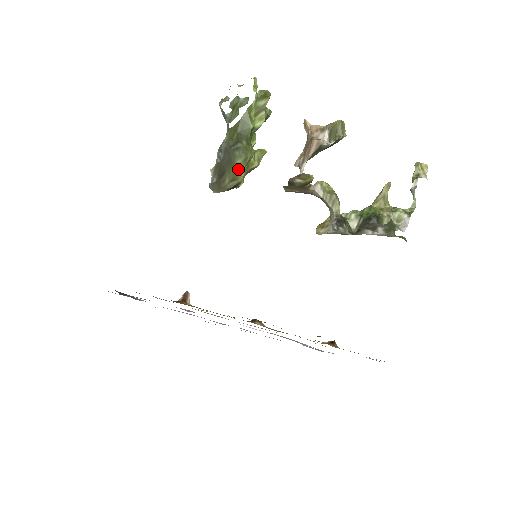
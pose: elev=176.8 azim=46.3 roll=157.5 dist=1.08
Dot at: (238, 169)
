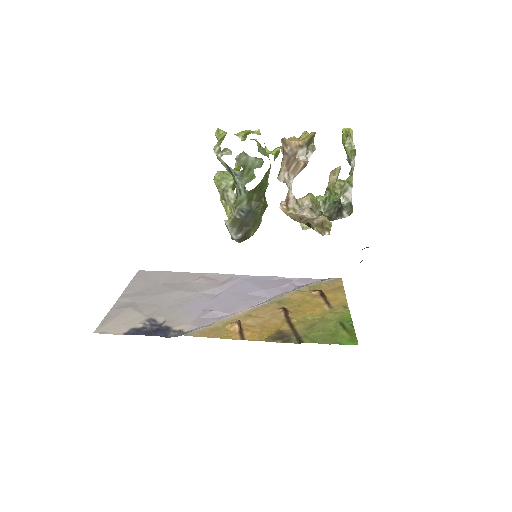
Dot at: (260, 221)
